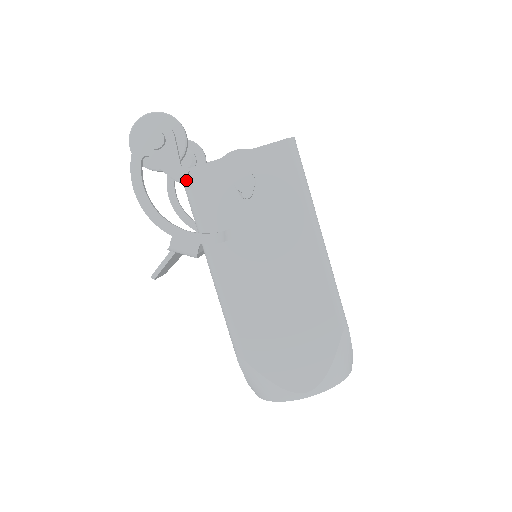
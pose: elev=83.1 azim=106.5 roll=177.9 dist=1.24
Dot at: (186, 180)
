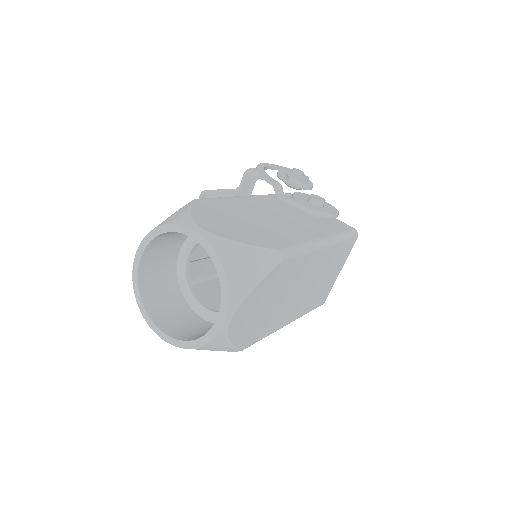
Dot at: (285, 193)
